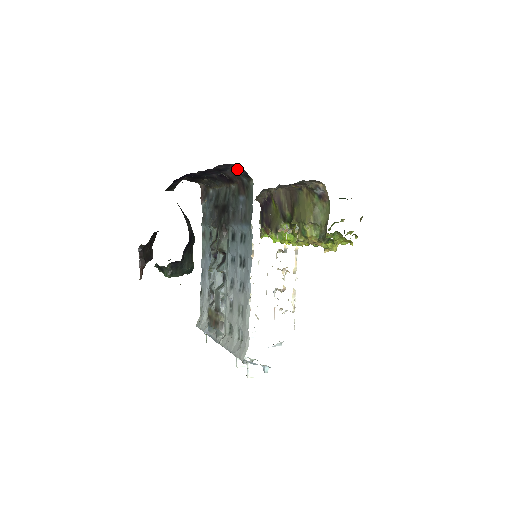
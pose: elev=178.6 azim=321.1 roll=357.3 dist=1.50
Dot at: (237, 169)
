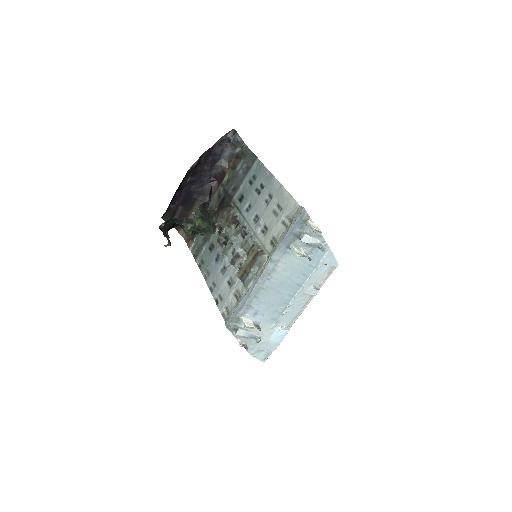
Dot at: (233, 138)
